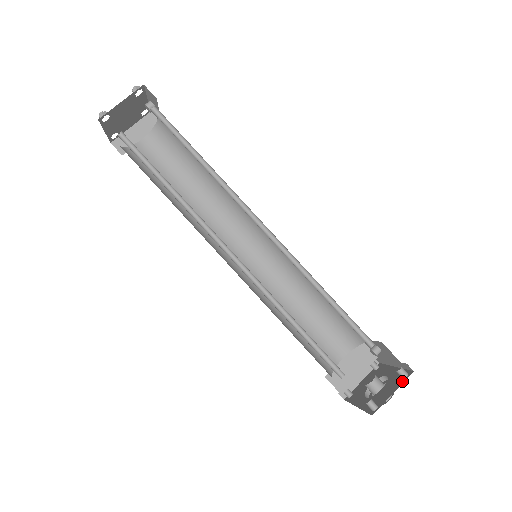
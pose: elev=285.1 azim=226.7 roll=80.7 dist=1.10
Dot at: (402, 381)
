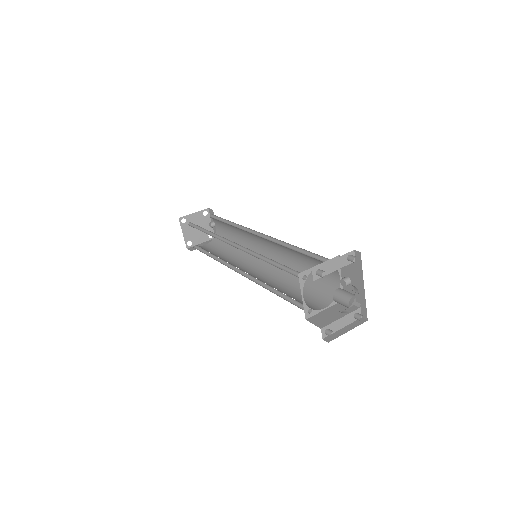
Dot at: (350, 259)
